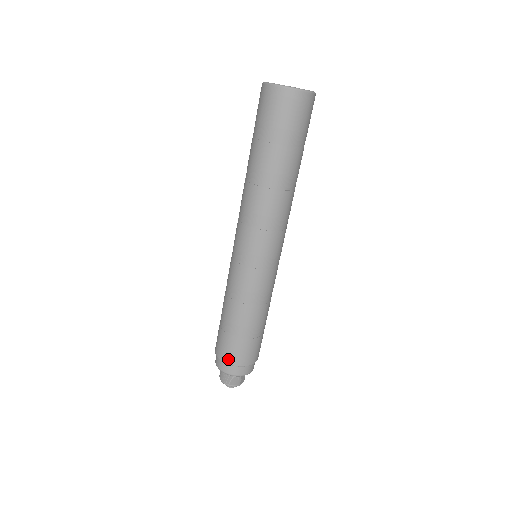
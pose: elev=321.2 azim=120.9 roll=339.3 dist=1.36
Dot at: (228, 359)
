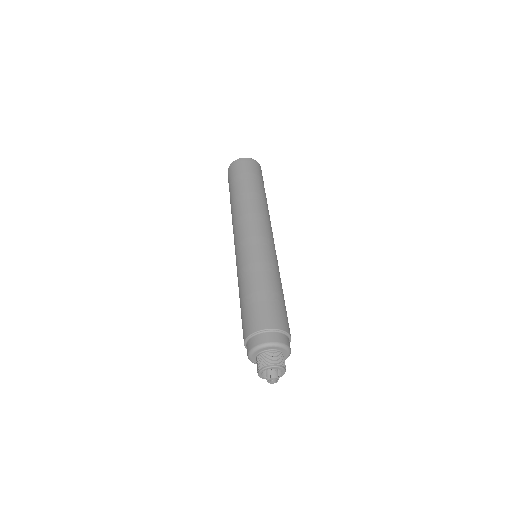
Dot at: (272, 324)
